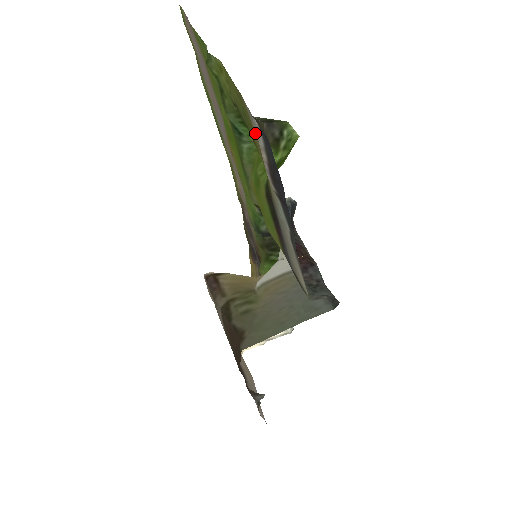
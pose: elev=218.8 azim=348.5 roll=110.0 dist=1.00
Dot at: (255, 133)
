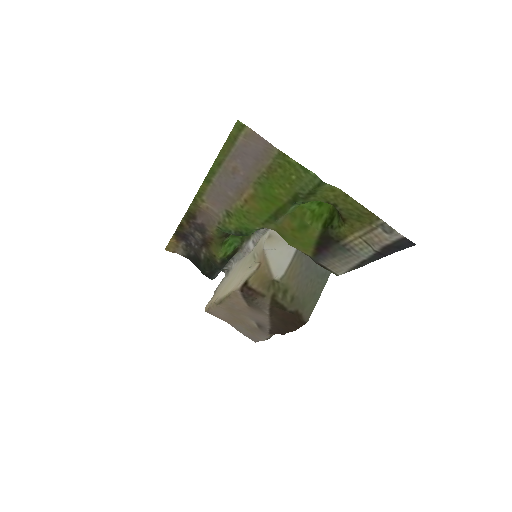
Dot at: (368, 226)
